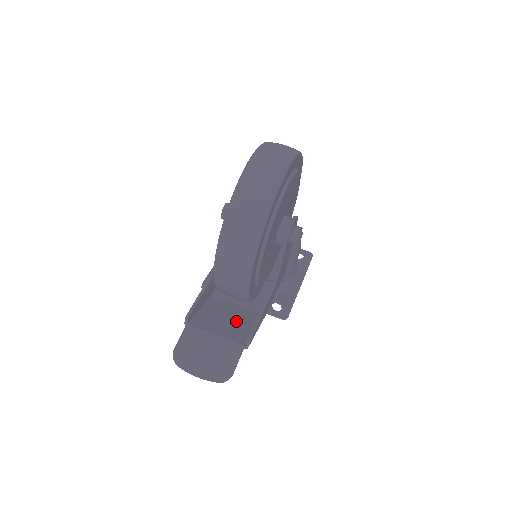
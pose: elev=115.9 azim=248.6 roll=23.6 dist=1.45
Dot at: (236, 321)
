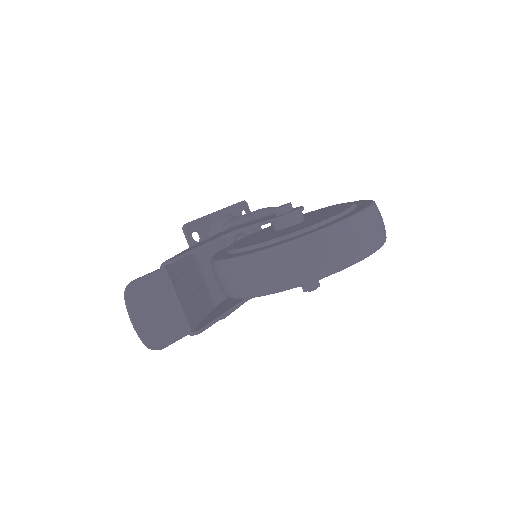
Dot at: (198, 298)
